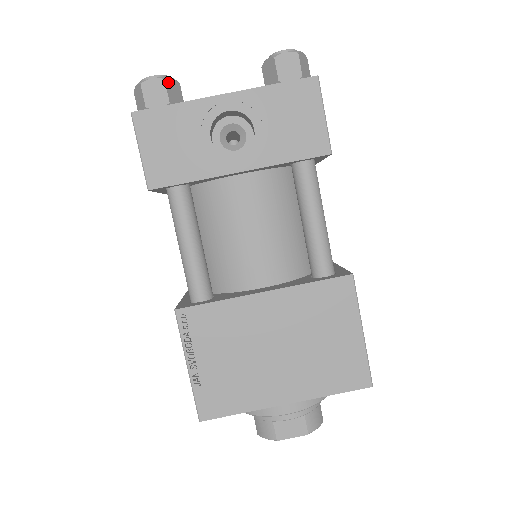
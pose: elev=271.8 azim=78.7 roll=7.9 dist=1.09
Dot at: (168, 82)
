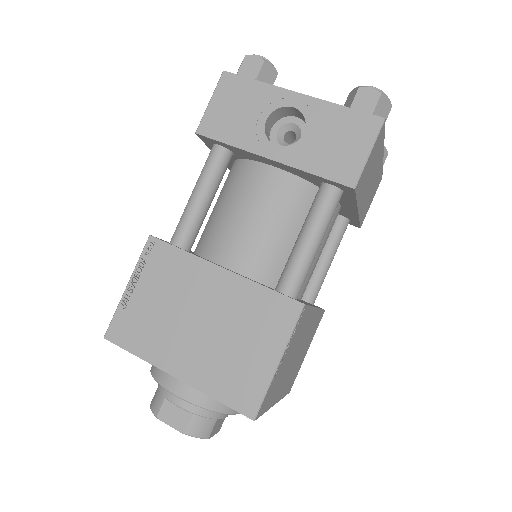
Dot at: (266, 65)
